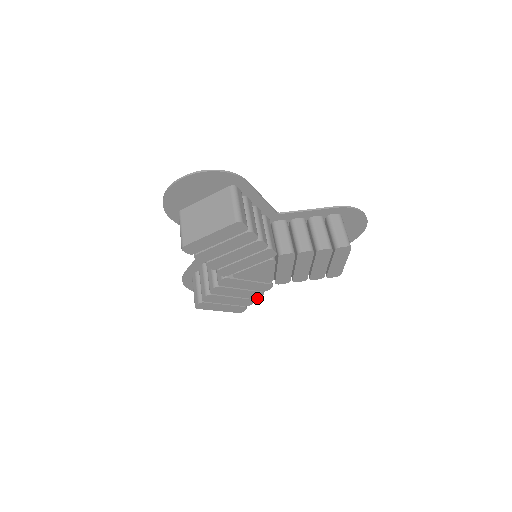
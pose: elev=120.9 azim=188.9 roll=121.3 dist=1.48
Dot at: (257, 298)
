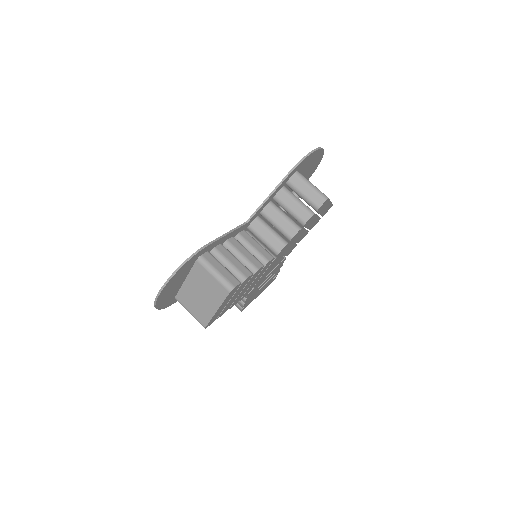
Dot at: occluded
